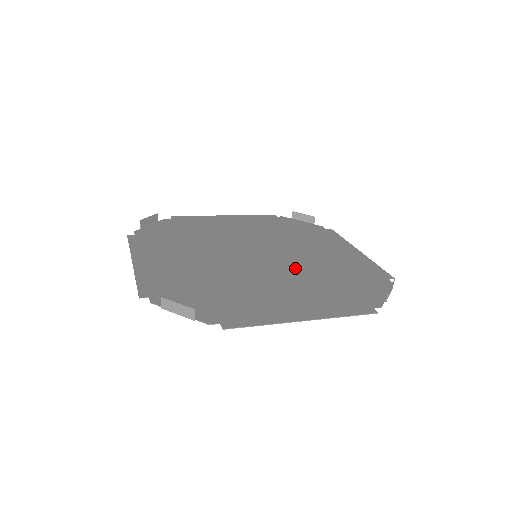
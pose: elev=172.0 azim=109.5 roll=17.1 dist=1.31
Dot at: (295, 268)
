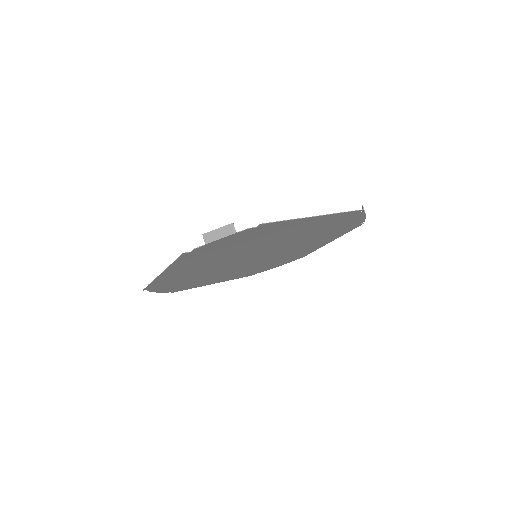
Dot at: (290, 243)
